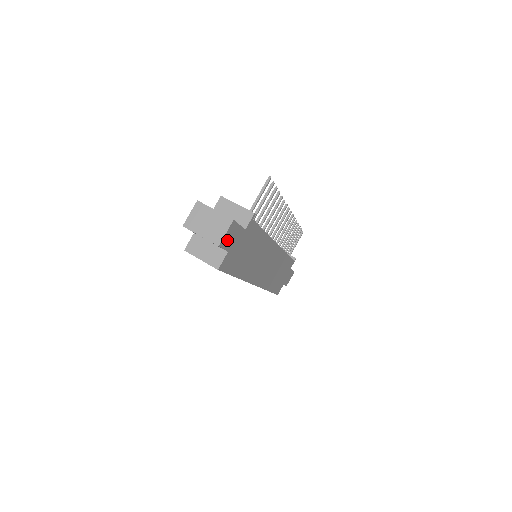
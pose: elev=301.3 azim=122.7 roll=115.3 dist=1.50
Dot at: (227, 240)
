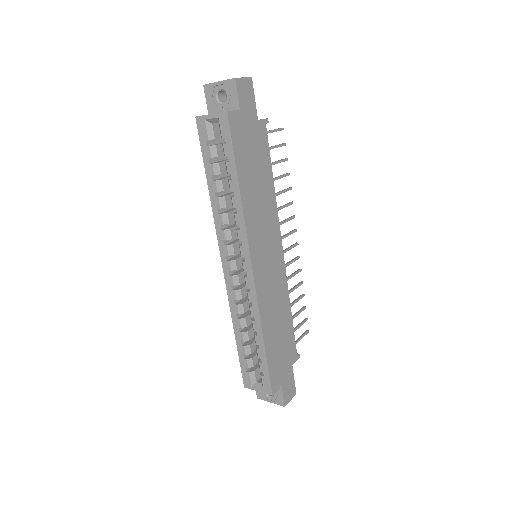
Dot at: (242, 91)
